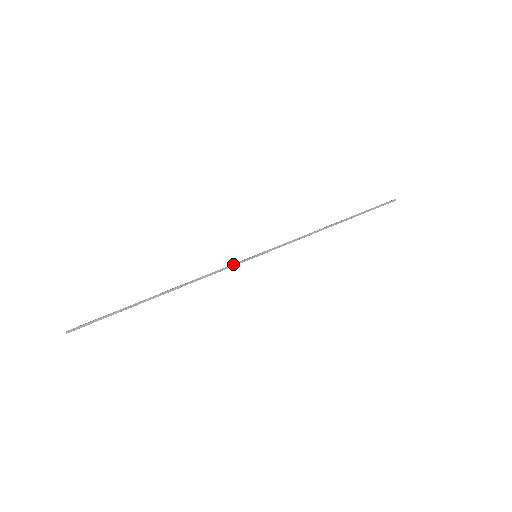
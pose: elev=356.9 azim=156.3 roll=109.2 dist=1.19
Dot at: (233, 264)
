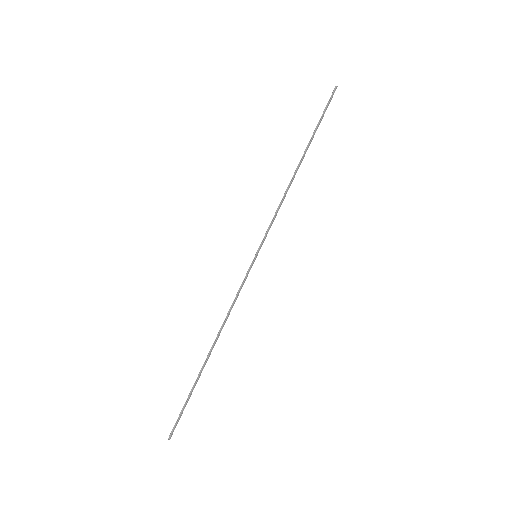
Dot at: (244, 280)
